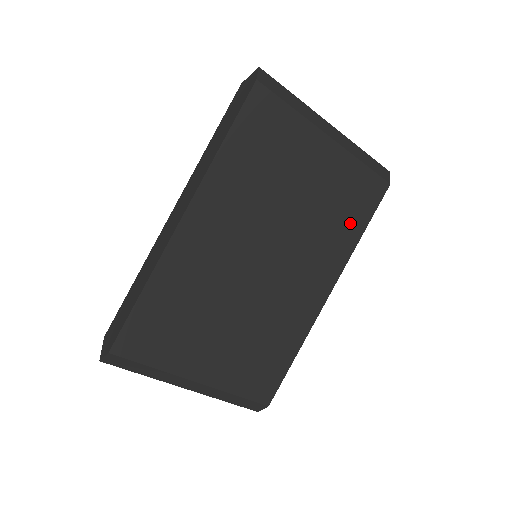
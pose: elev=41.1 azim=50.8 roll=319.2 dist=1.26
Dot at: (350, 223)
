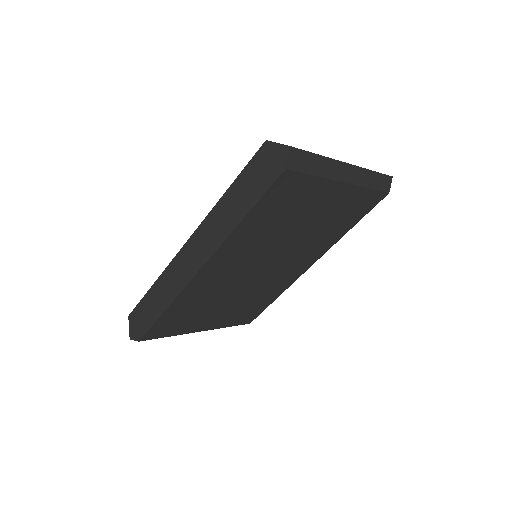
Dot at: (343, 226)
